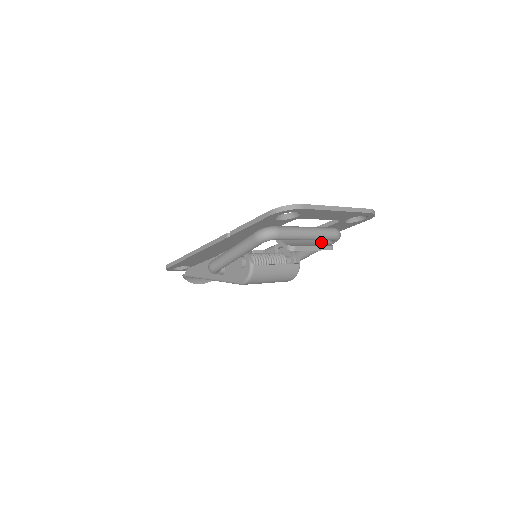
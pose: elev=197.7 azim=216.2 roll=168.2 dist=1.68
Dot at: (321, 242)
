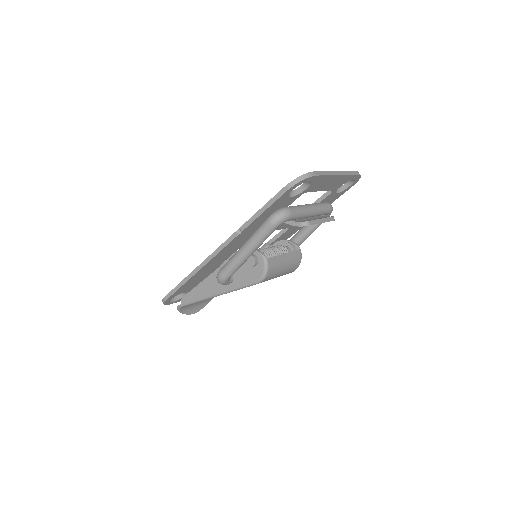
Dot at: (321, 217)
